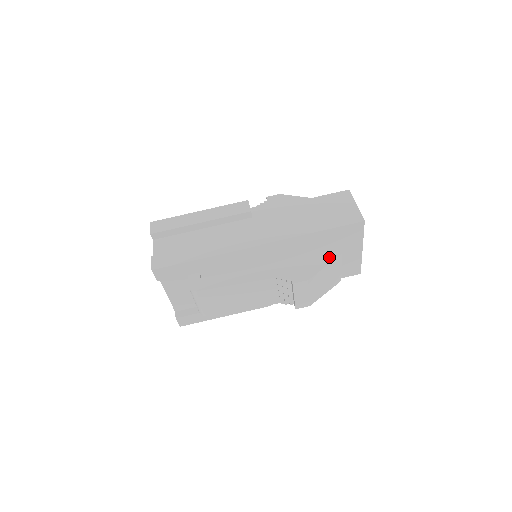
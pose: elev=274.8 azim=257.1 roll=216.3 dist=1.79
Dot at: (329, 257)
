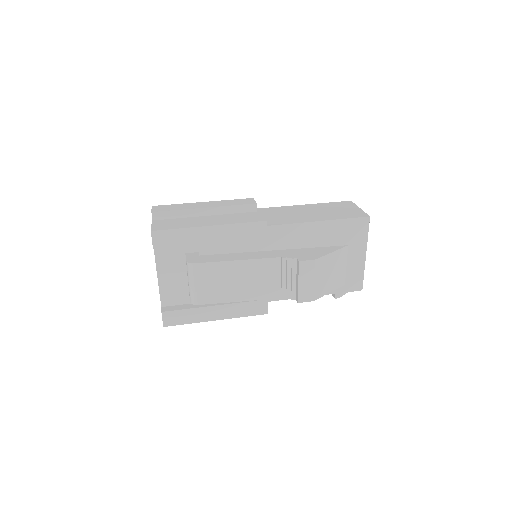
Dot at: (335, 246)
